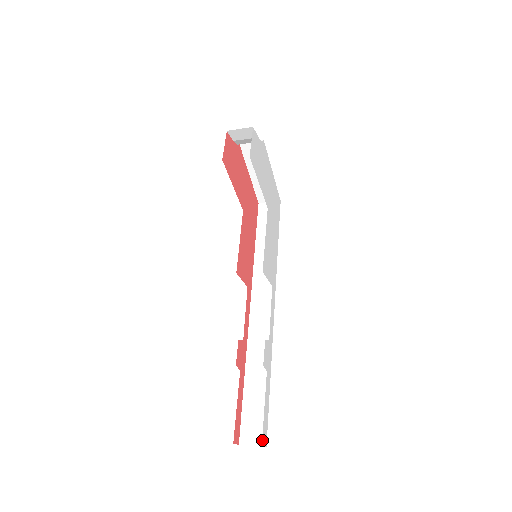
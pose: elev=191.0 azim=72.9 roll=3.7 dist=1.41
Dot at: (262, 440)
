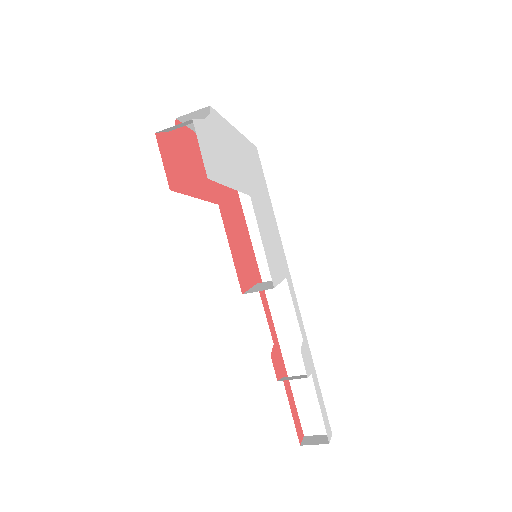
Dot at: (328, 439)
